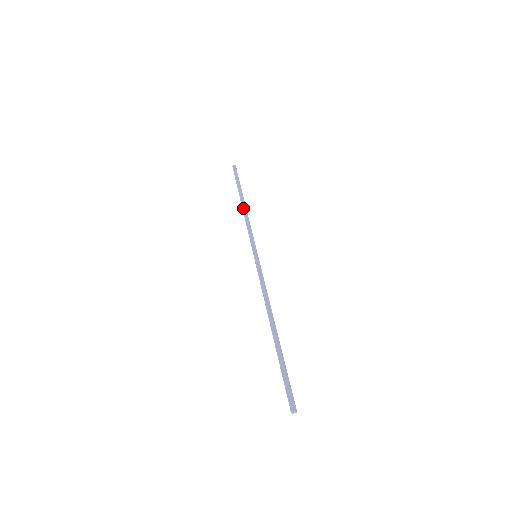
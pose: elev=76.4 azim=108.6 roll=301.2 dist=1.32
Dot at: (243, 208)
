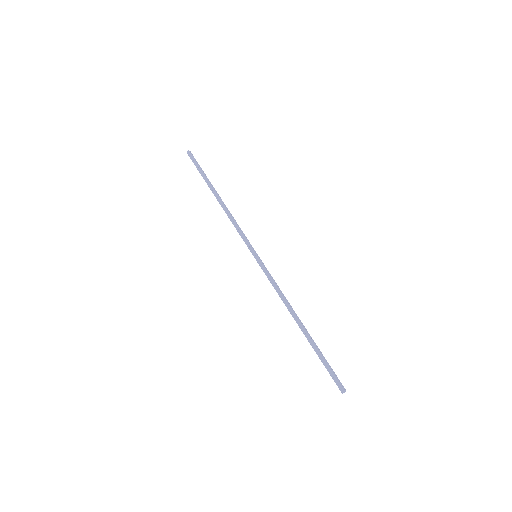
Dot at: (221, 205)
